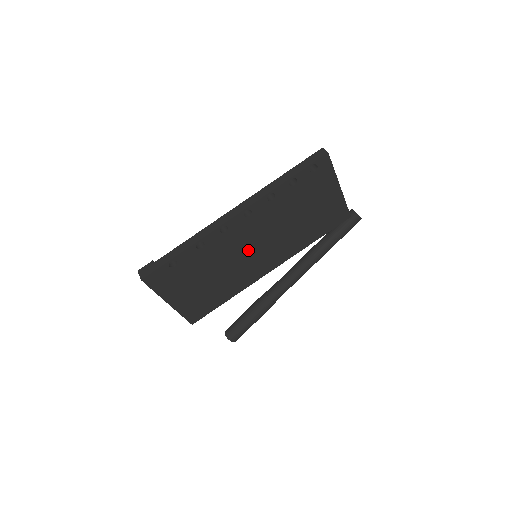
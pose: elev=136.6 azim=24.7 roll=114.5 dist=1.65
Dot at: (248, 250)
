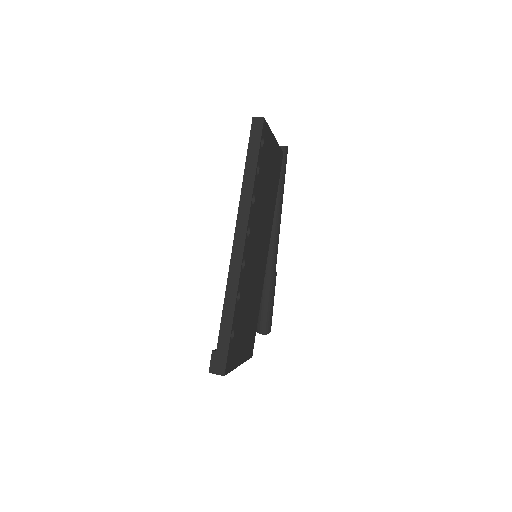
Dot at: (256, 259)
